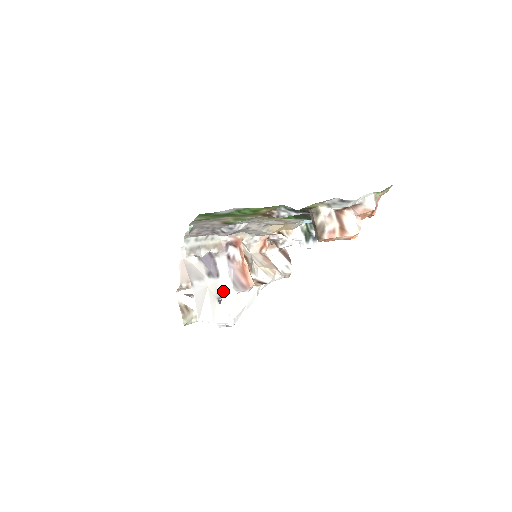
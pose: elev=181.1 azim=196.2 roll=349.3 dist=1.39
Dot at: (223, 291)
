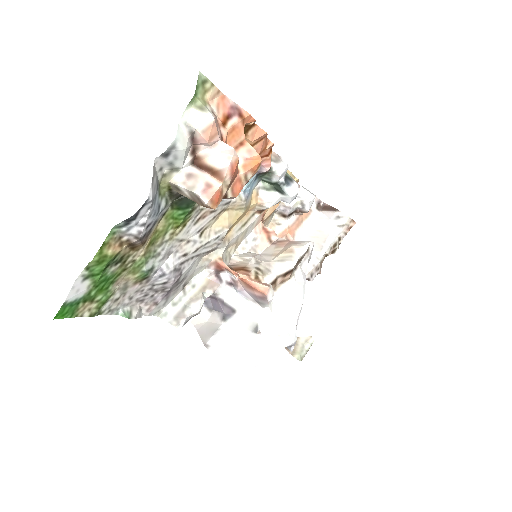
Dot at: (254, 319)
